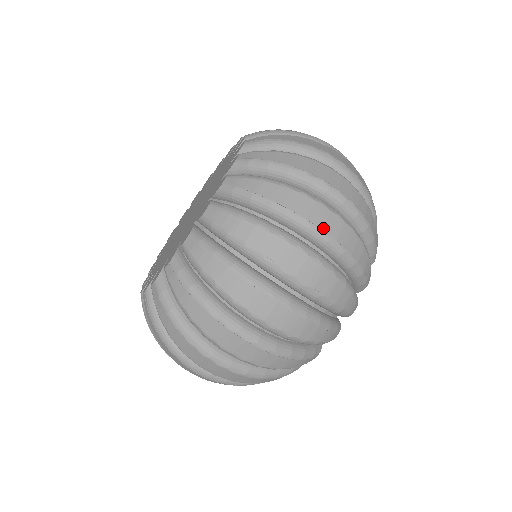
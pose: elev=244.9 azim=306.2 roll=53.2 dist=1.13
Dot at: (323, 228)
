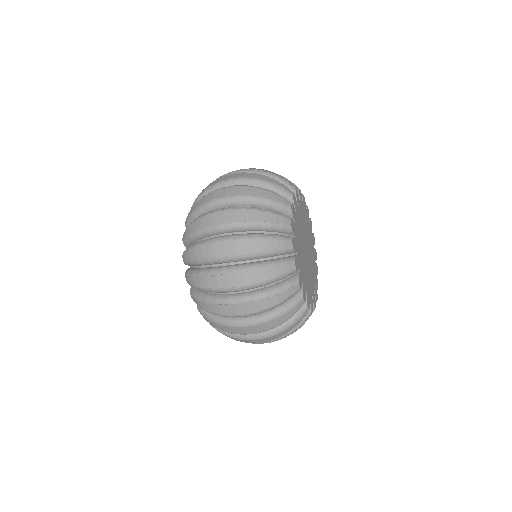
Dot at: (247, 333)
